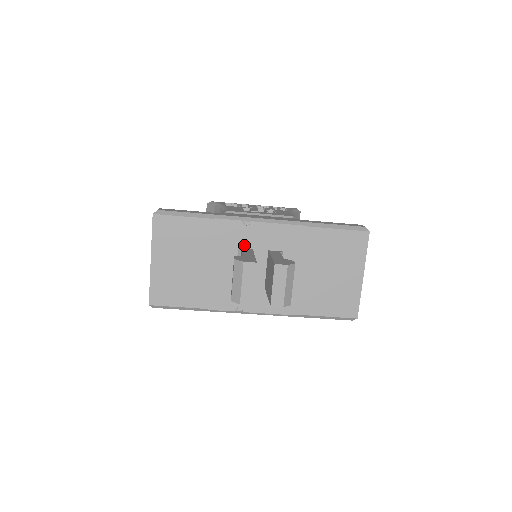
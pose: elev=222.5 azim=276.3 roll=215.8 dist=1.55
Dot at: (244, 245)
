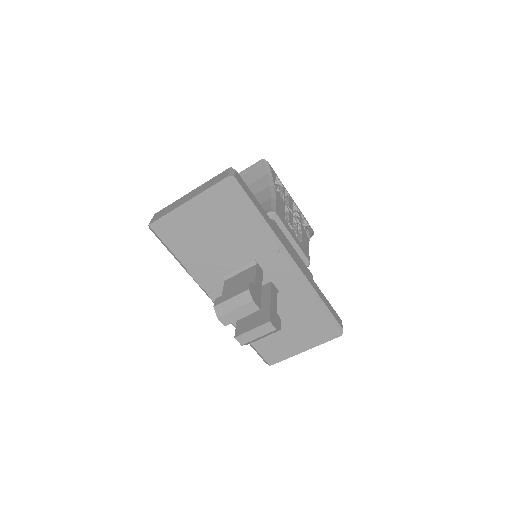
Dot at: (261, 262)
